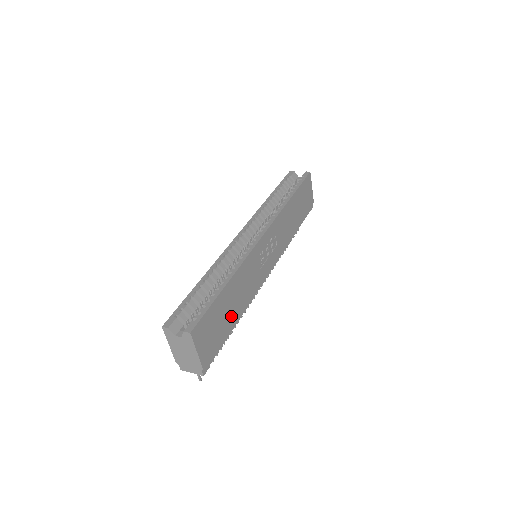
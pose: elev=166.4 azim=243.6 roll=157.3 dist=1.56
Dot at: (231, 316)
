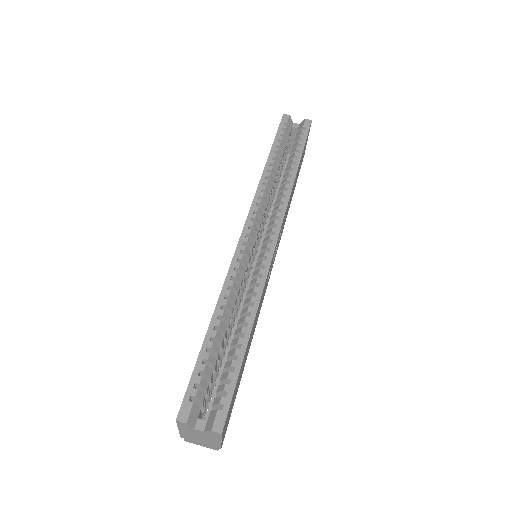
Dot at: (244, 363)
